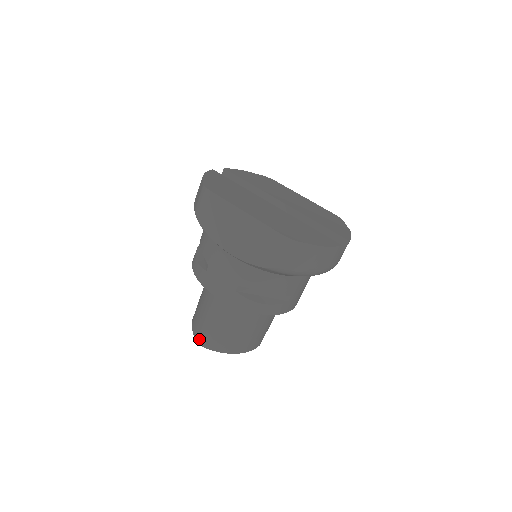
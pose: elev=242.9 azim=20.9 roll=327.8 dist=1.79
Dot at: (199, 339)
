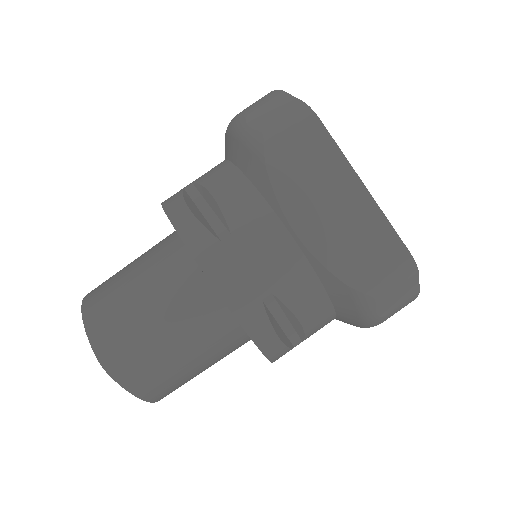
Dot at: (105, 354)
